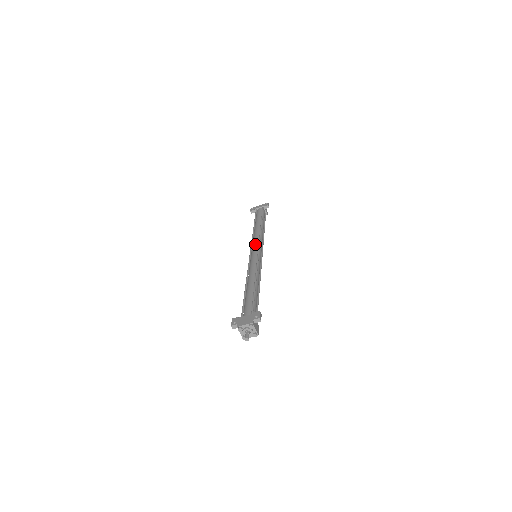
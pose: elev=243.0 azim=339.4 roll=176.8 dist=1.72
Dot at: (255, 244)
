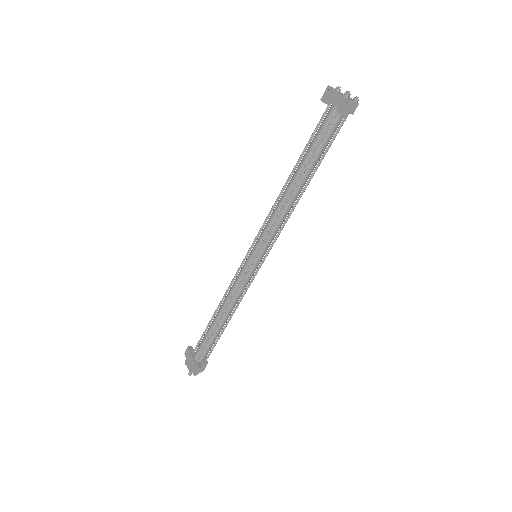
Dot at: (260, 237)
